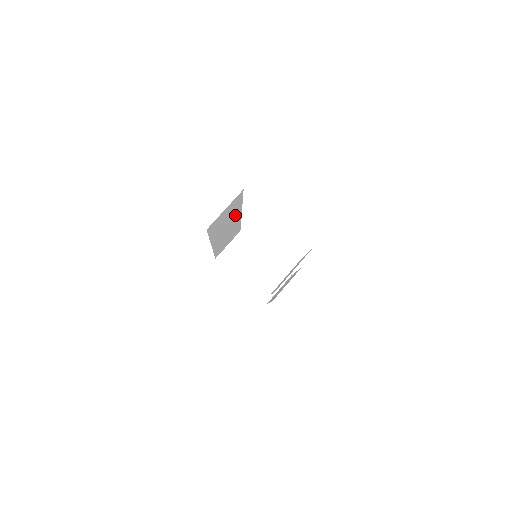
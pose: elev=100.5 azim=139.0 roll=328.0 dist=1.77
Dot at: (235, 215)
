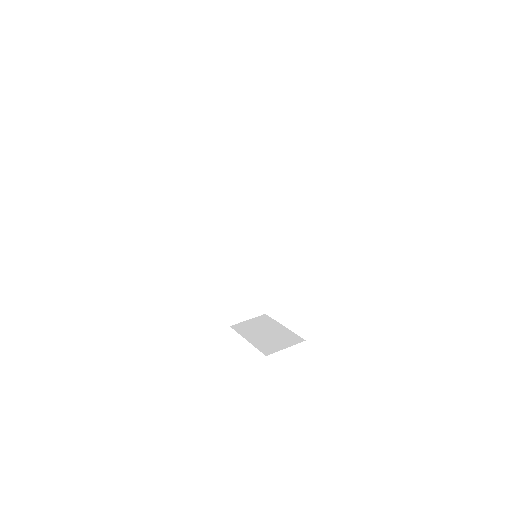
Dot at: (246, 221)
